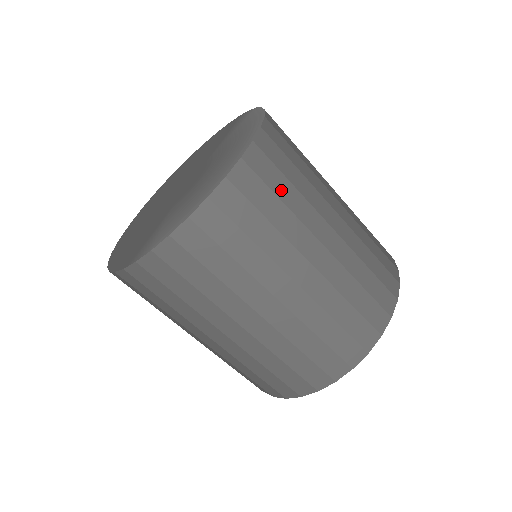
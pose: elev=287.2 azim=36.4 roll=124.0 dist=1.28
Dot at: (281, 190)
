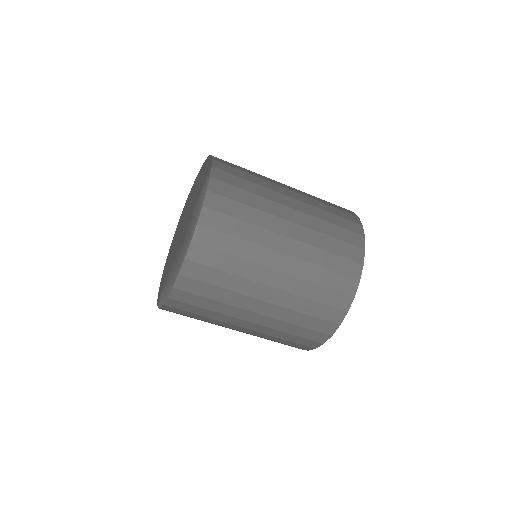
Dot at: (217, 280)
